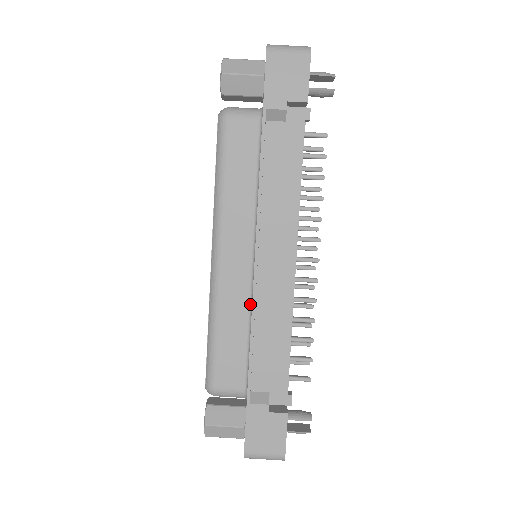
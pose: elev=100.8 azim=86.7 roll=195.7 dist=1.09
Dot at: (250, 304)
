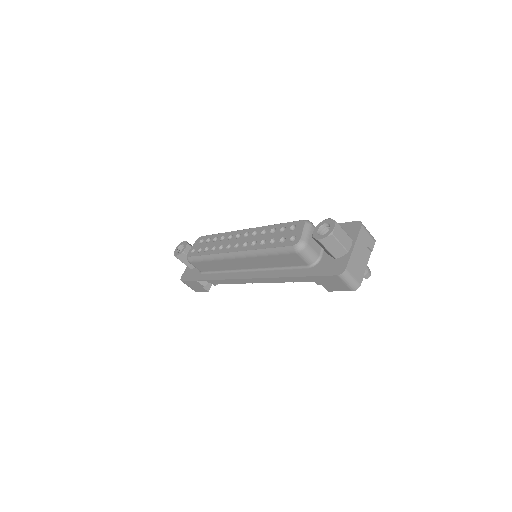
Dot at: (231, 271)
